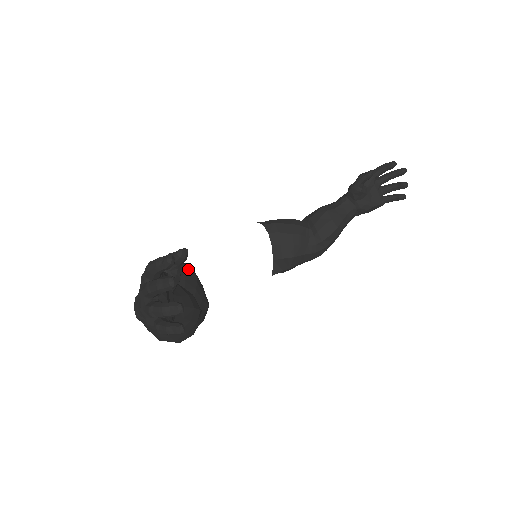
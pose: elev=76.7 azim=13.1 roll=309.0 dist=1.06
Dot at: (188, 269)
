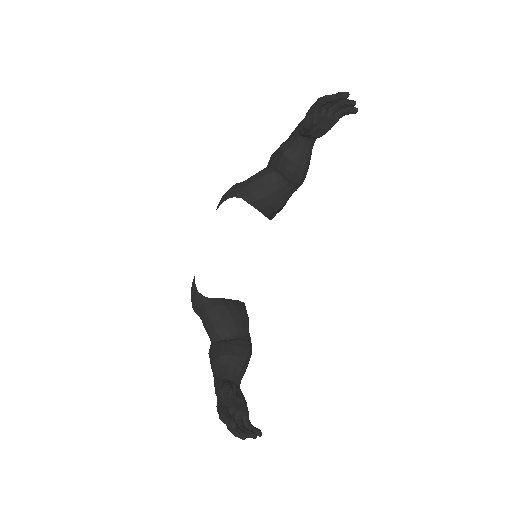
Dot at: (219, 309)
